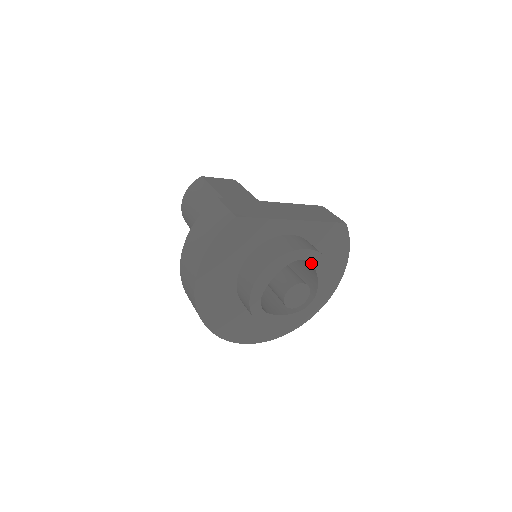
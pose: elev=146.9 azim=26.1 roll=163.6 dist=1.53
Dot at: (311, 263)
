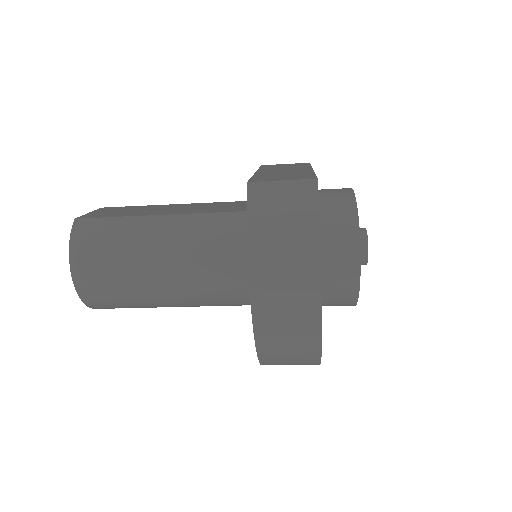
Dot at: occluded
